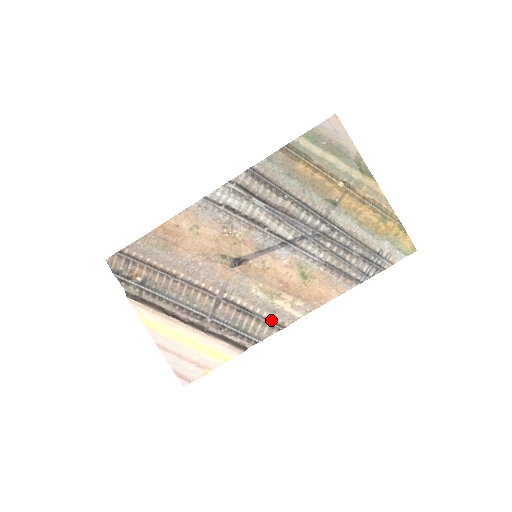
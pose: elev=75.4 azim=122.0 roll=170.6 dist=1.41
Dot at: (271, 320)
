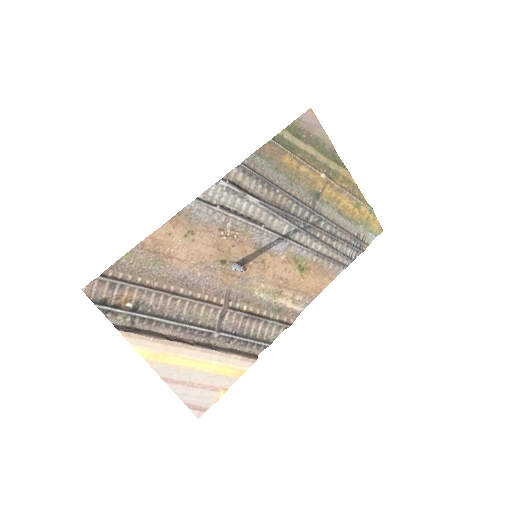
Dot at: (278, 320)
